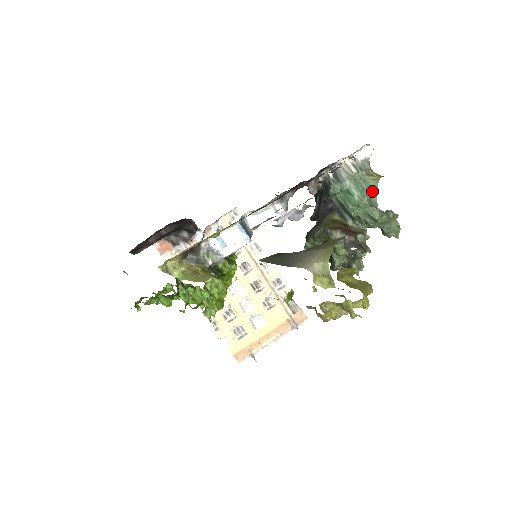
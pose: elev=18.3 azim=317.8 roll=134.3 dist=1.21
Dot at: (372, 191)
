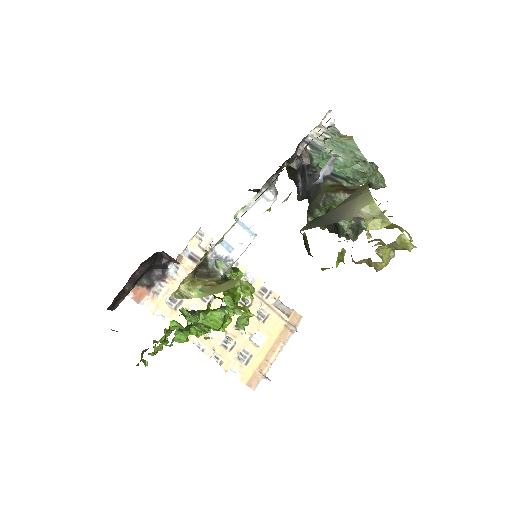
Dot at: (353, 148)
